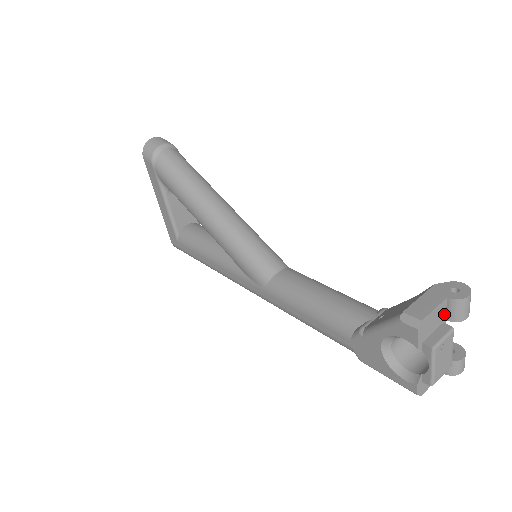
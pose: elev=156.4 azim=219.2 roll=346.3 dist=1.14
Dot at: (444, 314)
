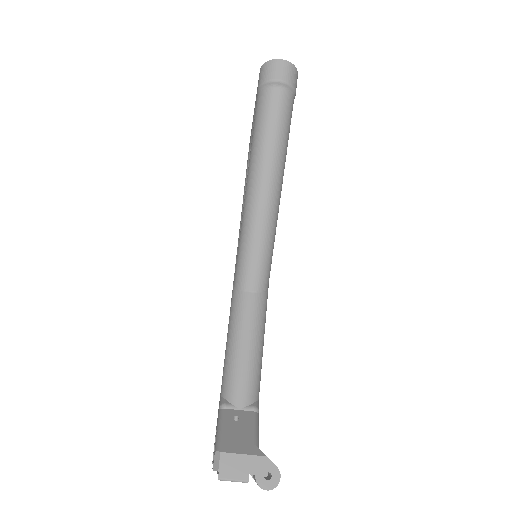
Dot at: occluded
